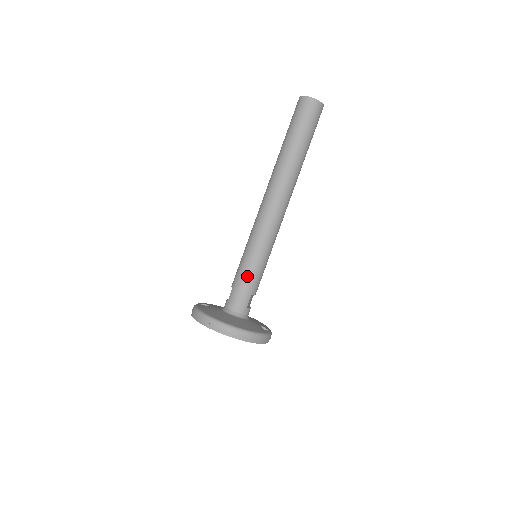
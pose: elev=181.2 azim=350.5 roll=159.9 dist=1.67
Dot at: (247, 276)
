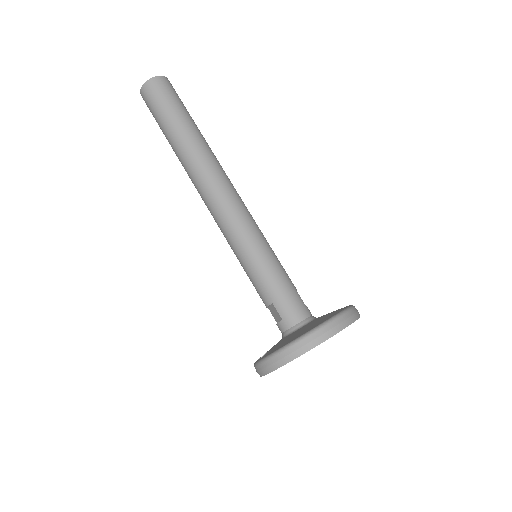
Dot at: (275, 275)
